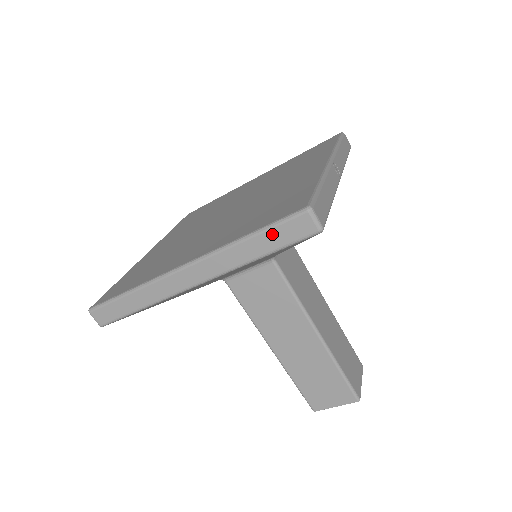
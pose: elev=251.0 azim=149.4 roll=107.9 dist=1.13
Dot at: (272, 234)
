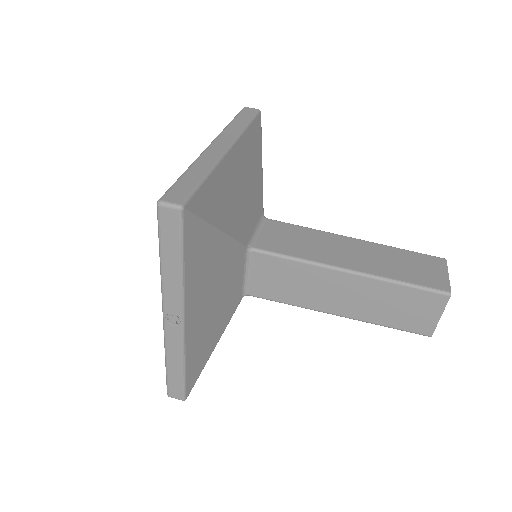
Dot at: (241, 116)
